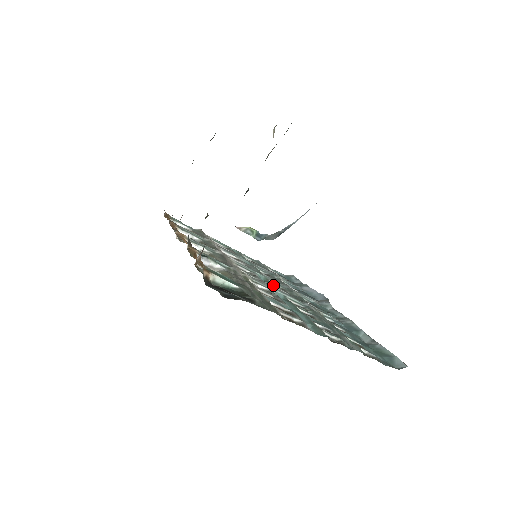
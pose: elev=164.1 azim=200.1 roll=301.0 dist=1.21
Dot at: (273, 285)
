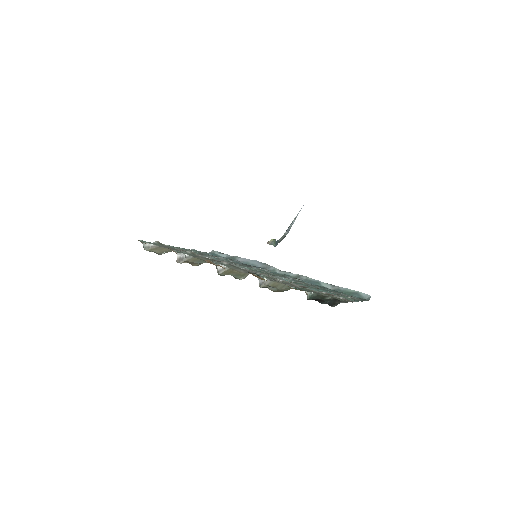
Dot at: occluded
